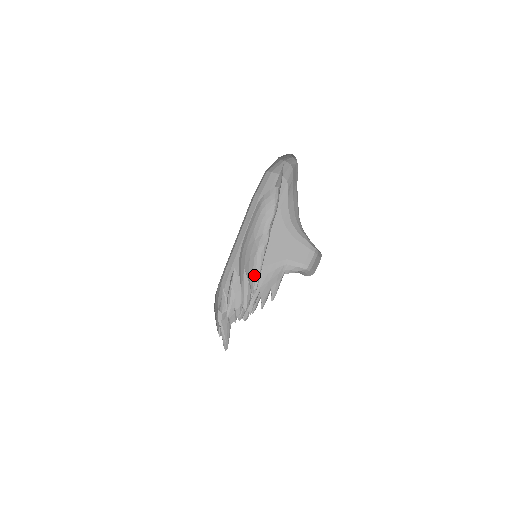
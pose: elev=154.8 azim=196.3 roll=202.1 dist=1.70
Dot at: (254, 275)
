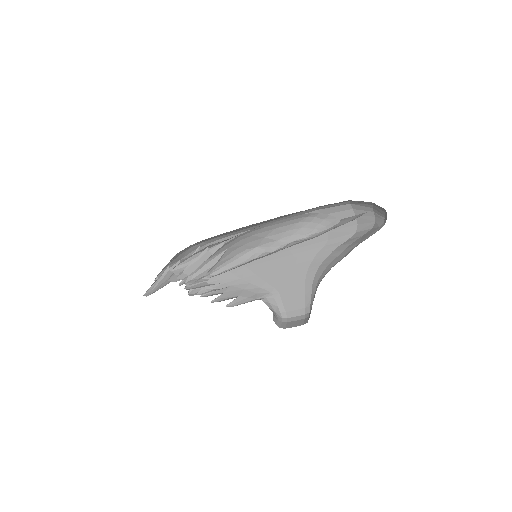
Dot at: (226, 263)
